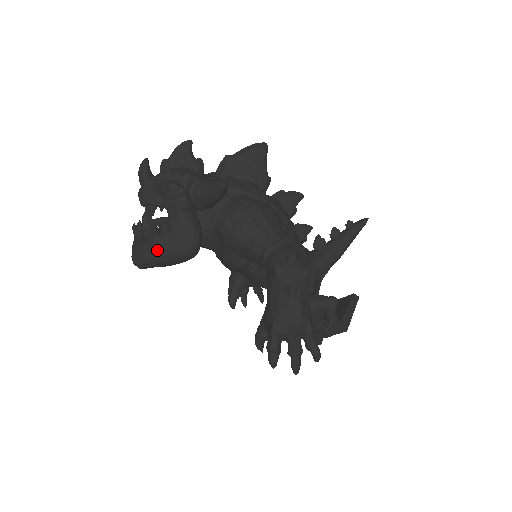
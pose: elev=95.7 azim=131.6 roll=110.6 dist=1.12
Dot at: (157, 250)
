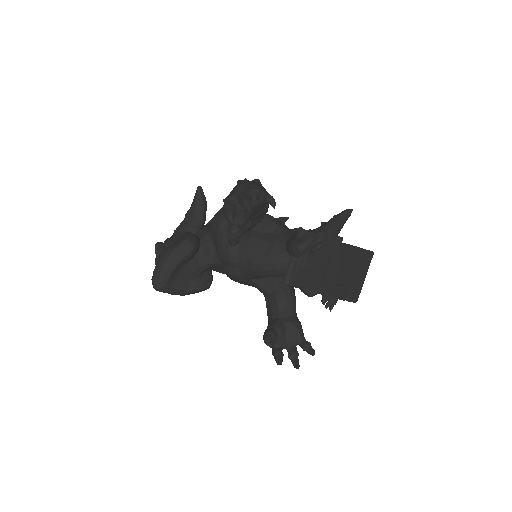
Dot at: (163, 253)
